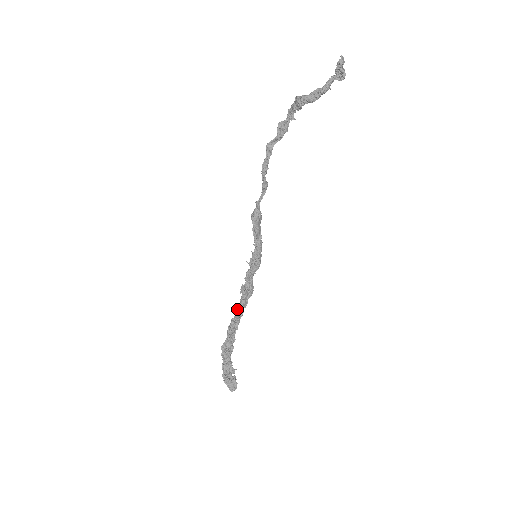
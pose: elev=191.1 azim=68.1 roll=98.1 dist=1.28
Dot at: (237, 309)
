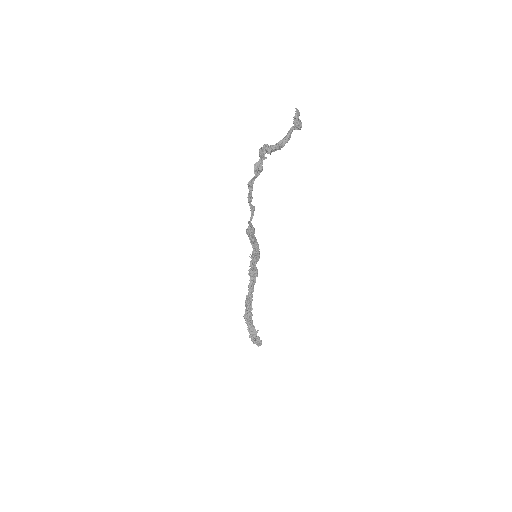
Dot at: (249, 288)
